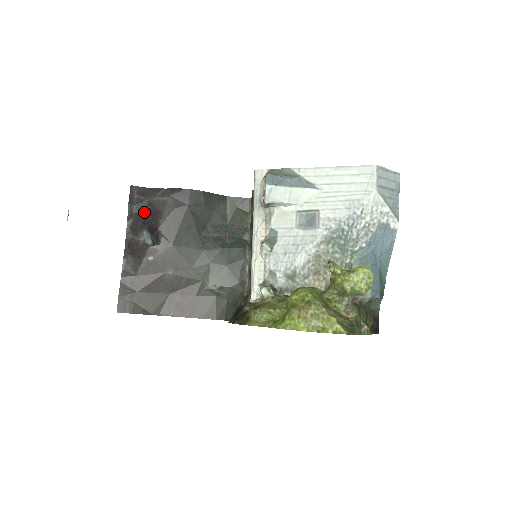
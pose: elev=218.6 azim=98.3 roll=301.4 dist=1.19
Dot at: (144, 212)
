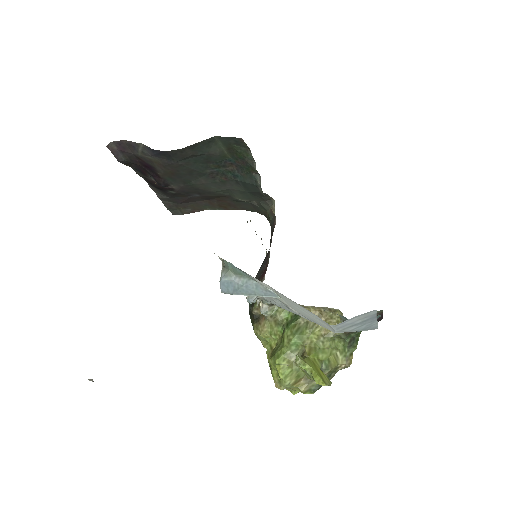
Dot at: (138, 164)
